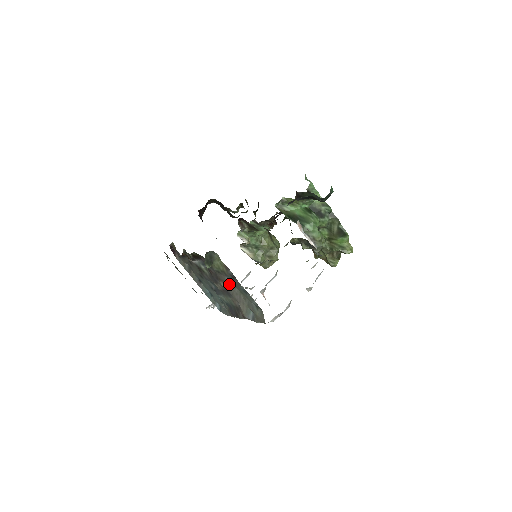
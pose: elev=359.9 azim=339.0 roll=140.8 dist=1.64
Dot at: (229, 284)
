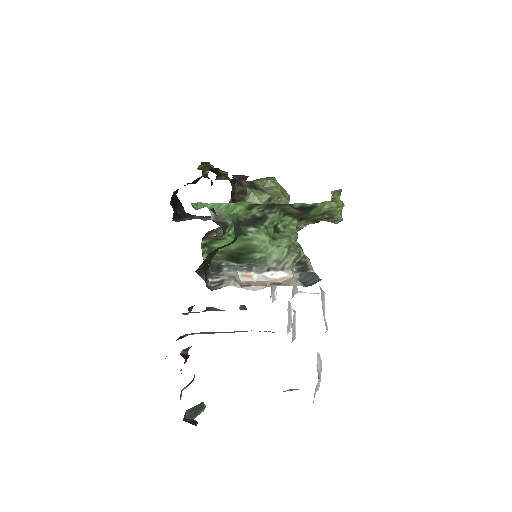
Dot at: occluded
